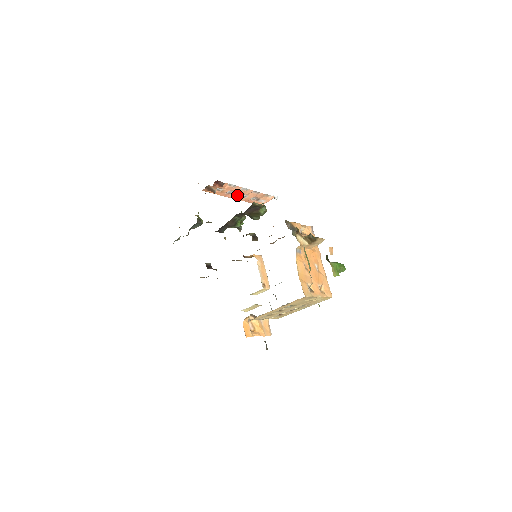
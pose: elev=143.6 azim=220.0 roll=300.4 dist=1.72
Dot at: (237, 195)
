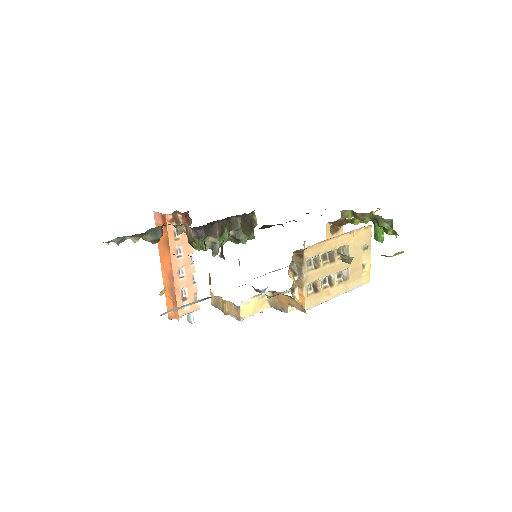
Dot at: (179, 264)
